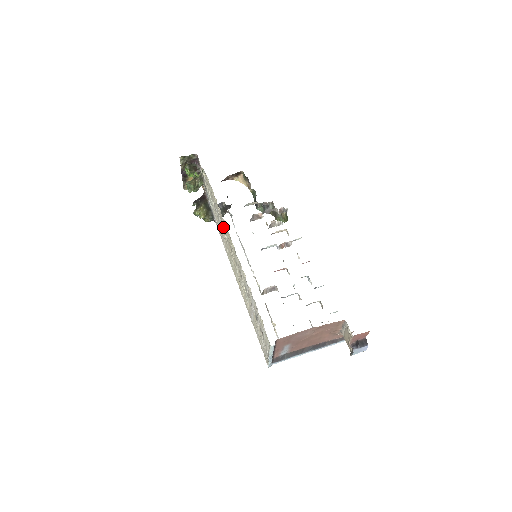
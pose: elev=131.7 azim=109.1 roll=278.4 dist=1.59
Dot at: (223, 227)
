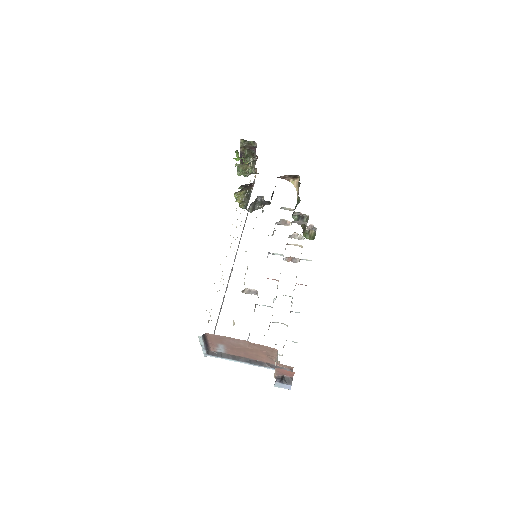
Dot at: occluded
